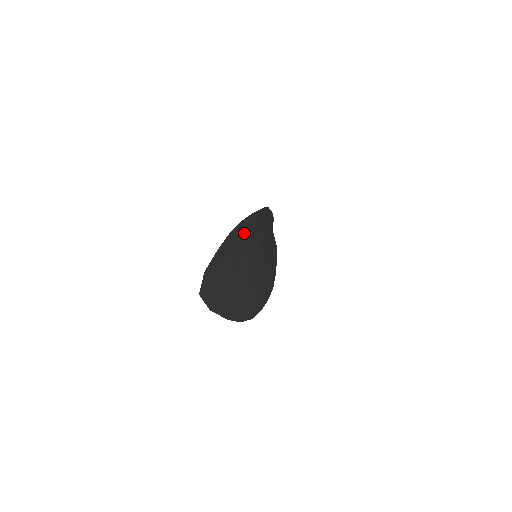
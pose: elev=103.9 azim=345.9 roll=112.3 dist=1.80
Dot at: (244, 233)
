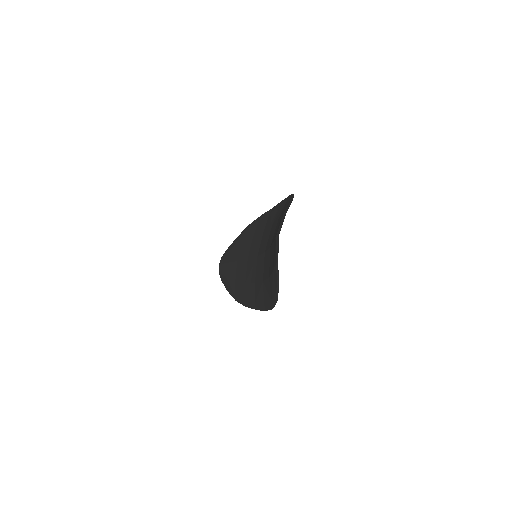
Dot at: occluded
